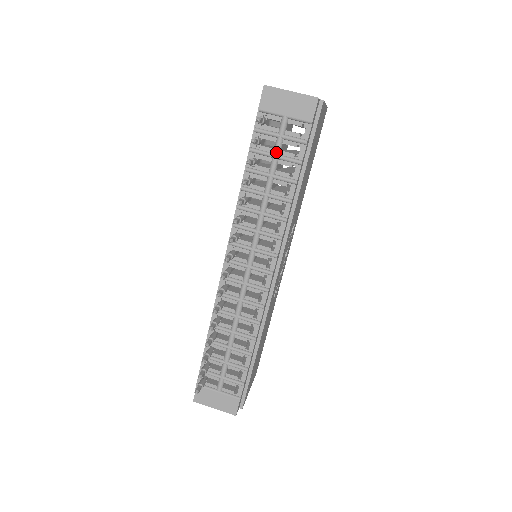
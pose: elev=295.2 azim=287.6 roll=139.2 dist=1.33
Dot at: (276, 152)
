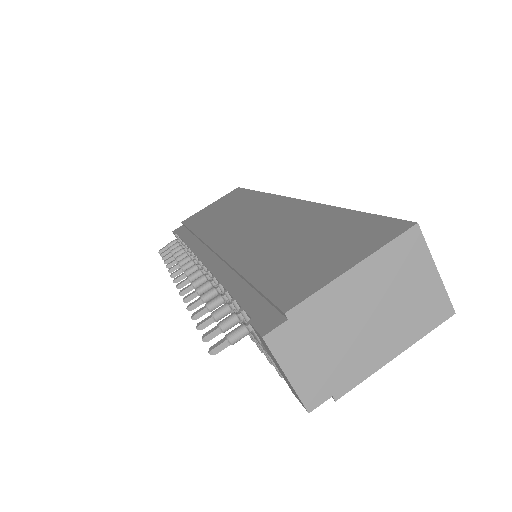
Dot at: (253, 335)
